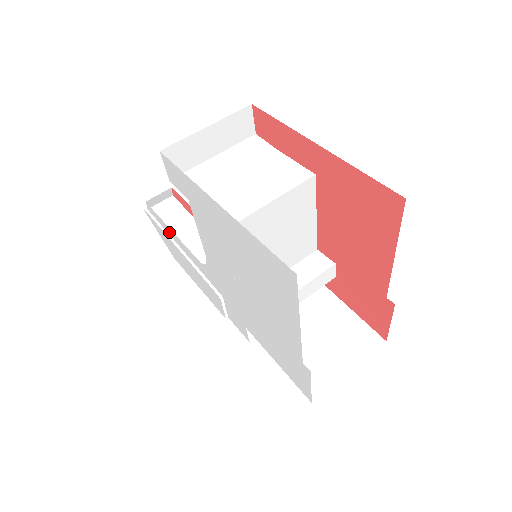
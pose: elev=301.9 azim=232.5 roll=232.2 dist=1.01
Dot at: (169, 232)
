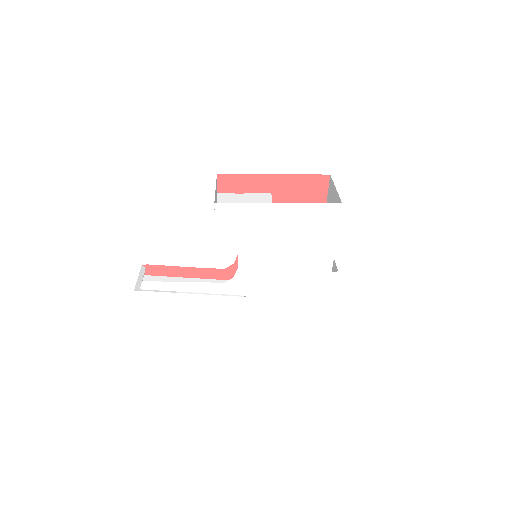
Dot at: (177, 288)
